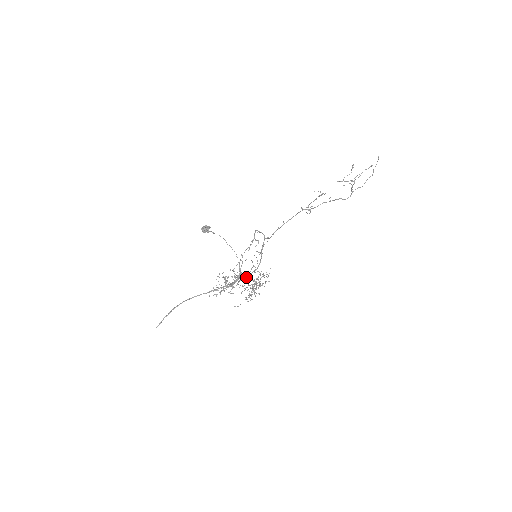
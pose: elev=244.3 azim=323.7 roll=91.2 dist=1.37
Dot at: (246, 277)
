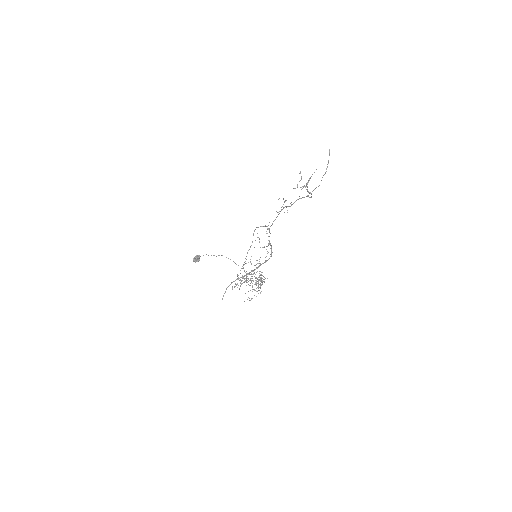
Dot at: occluded
